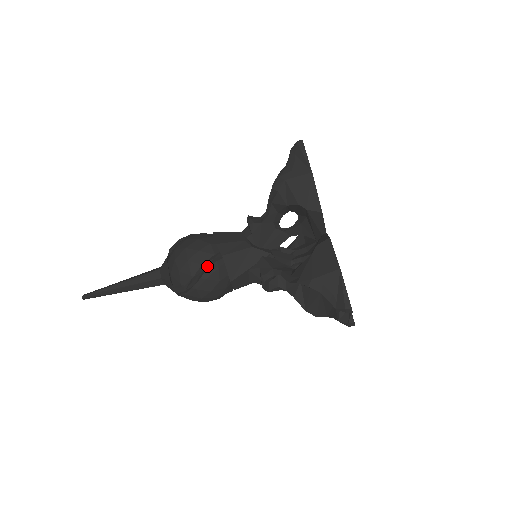
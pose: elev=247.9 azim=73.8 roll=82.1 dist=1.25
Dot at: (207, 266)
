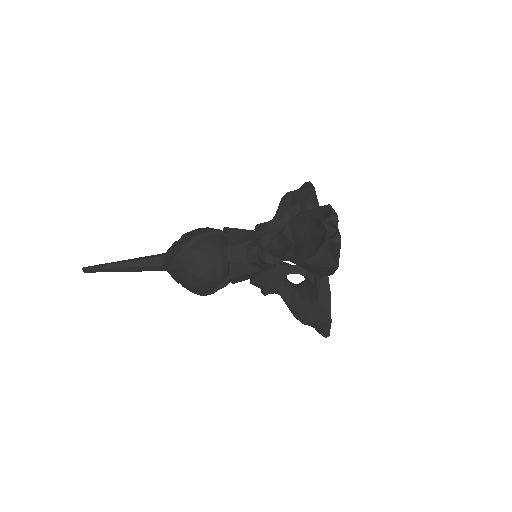
Dot at: (211, 232)
